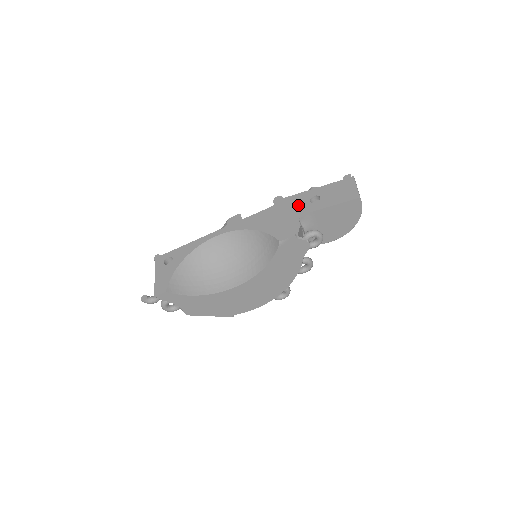
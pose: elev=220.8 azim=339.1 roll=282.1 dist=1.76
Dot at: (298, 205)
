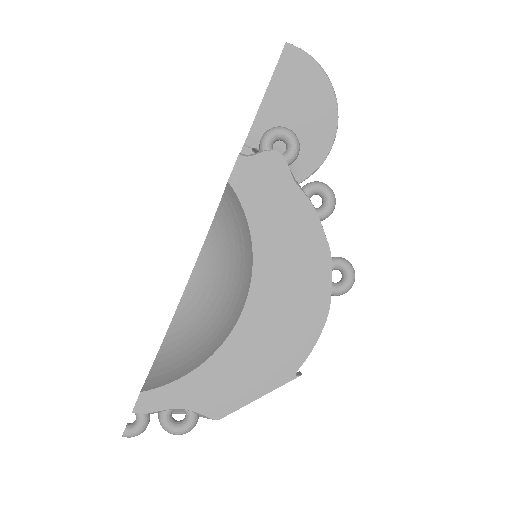
Dot at: occluded
